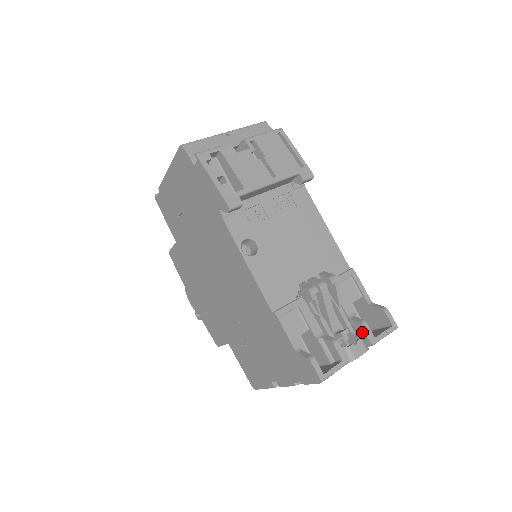
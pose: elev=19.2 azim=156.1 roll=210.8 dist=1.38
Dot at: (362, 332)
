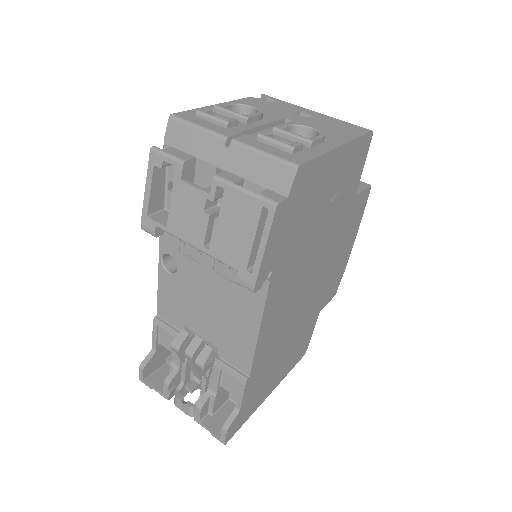
Dot at: (196, 407)
